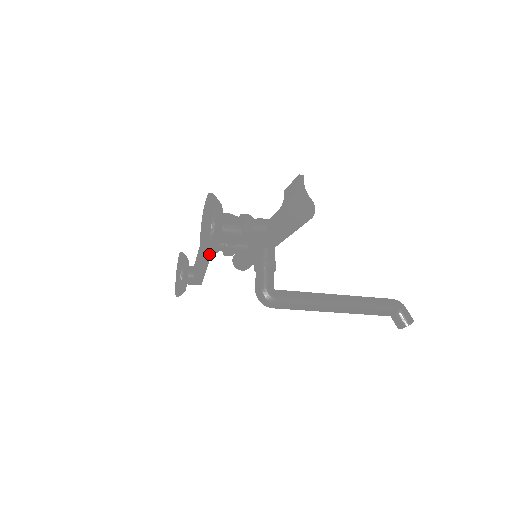
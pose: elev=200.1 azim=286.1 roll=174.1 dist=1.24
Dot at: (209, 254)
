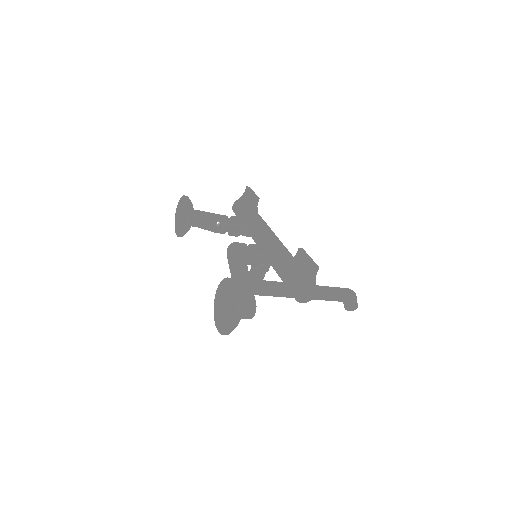
Dot at: (223, 334)
